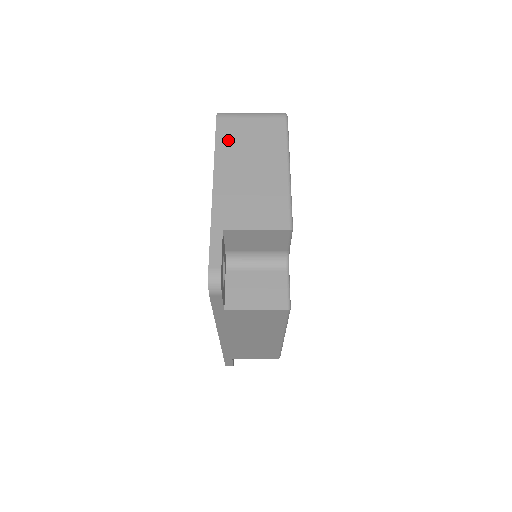
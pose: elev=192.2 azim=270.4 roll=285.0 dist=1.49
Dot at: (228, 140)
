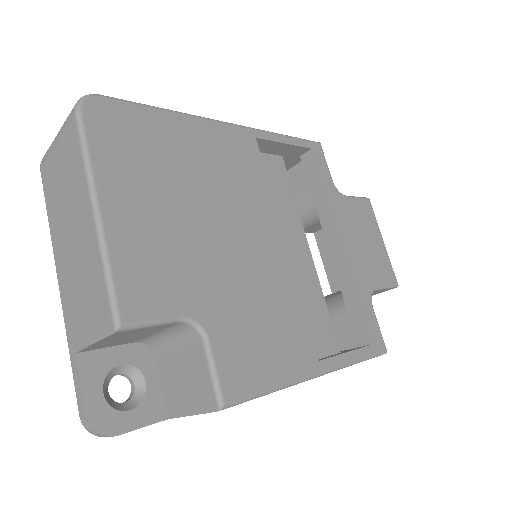
Dot at: (52, 200)
